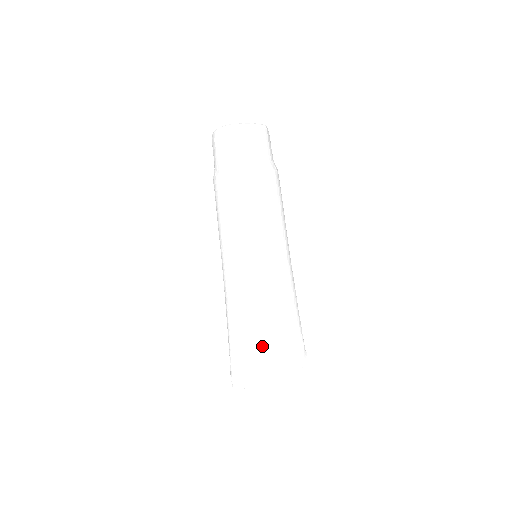
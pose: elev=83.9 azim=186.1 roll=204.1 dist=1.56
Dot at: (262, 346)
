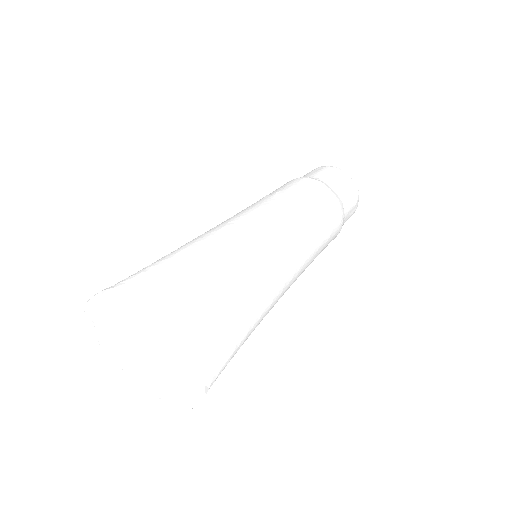
Dot at: (164, 292)
